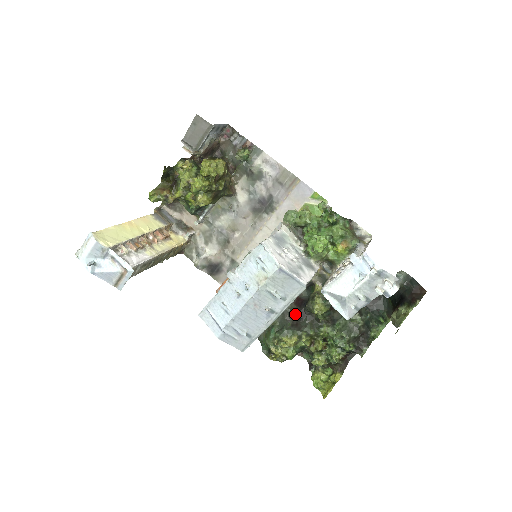
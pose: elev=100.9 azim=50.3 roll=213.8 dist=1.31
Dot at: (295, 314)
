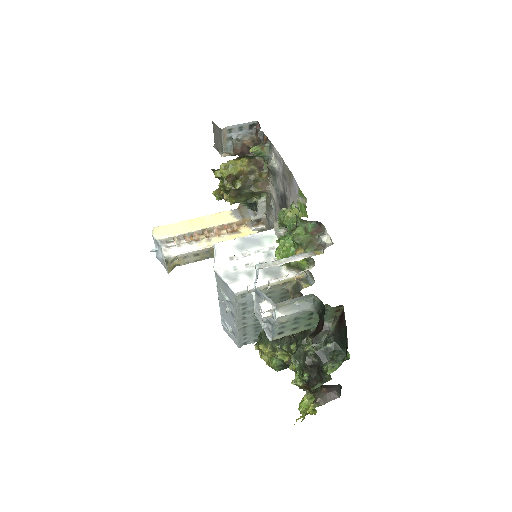
Dot at: occluded
